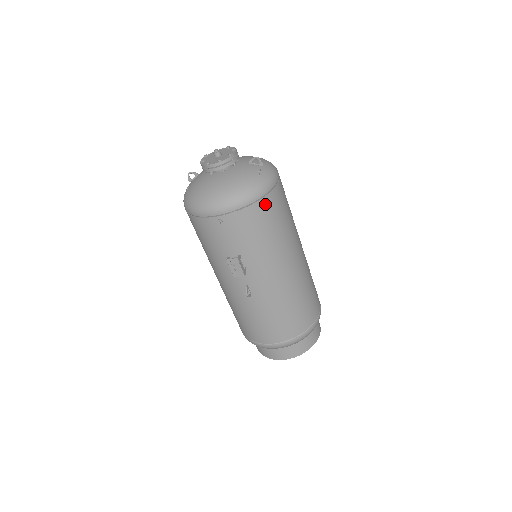
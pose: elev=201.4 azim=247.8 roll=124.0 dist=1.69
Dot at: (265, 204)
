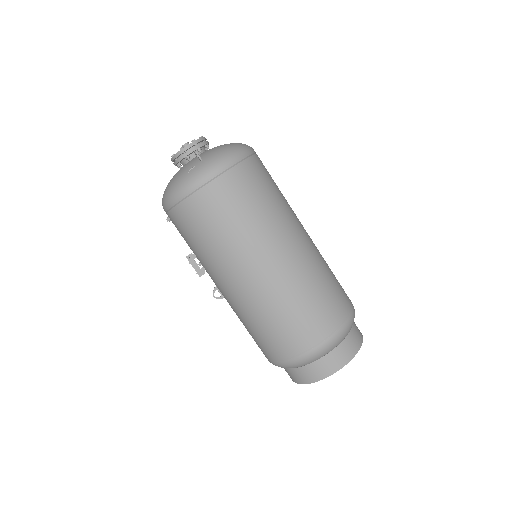
Dot at: (190, 206)
